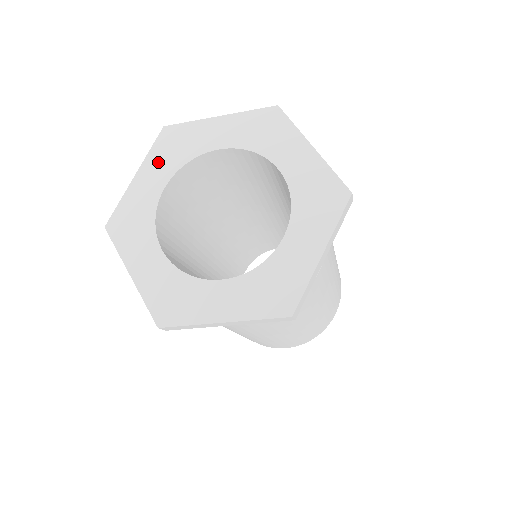
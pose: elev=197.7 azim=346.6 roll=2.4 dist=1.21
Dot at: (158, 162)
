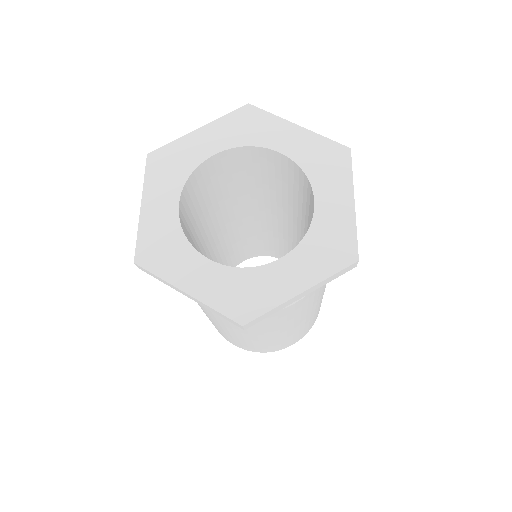
Dot at: (159, 185)
